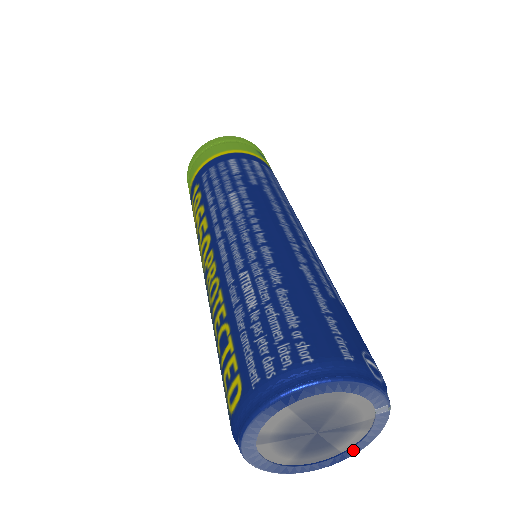
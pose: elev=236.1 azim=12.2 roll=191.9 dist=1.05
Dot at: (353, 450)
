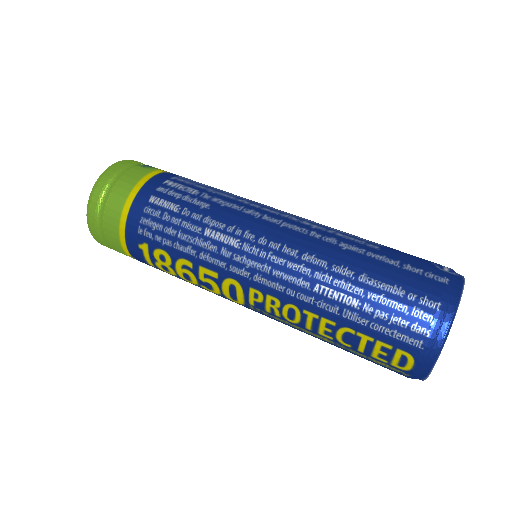
Dot at: occluded
